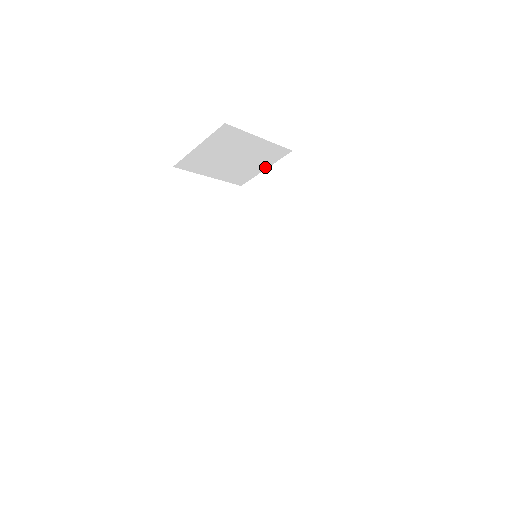
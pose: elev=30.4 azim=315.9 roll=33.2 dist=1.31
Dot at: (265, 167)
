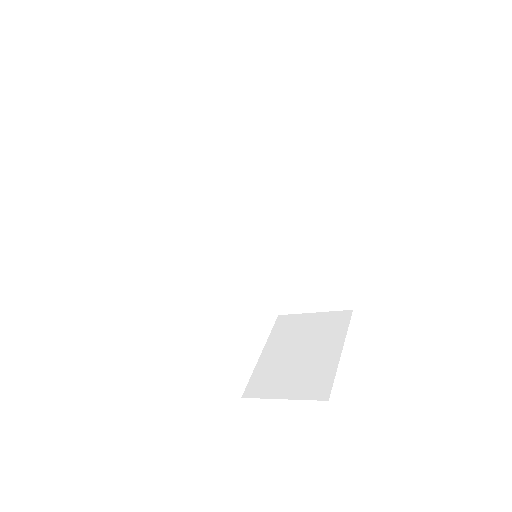
Dot at: (227, 107)
